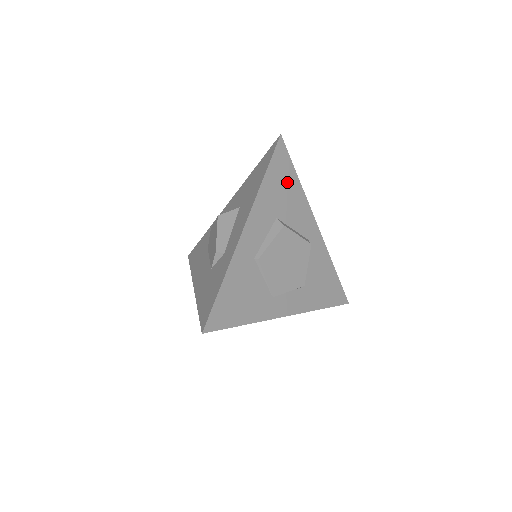
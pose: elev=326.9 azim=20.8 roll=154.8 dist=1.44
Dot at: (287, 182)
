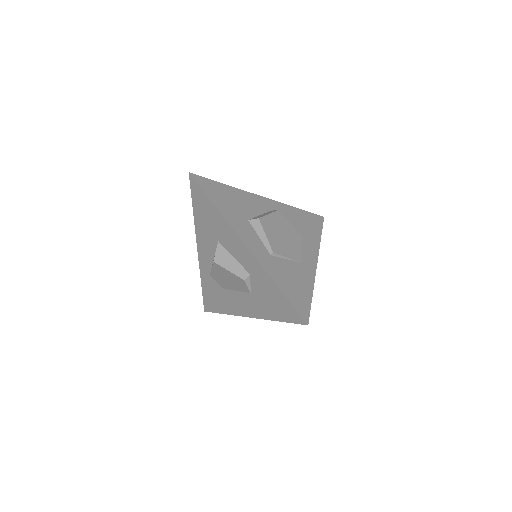
Dot at: (225, 194)
